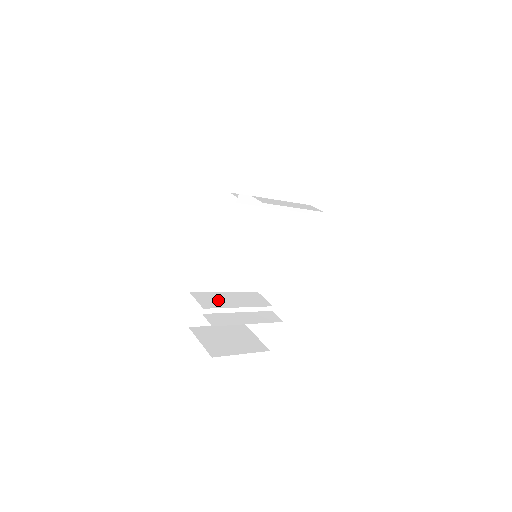
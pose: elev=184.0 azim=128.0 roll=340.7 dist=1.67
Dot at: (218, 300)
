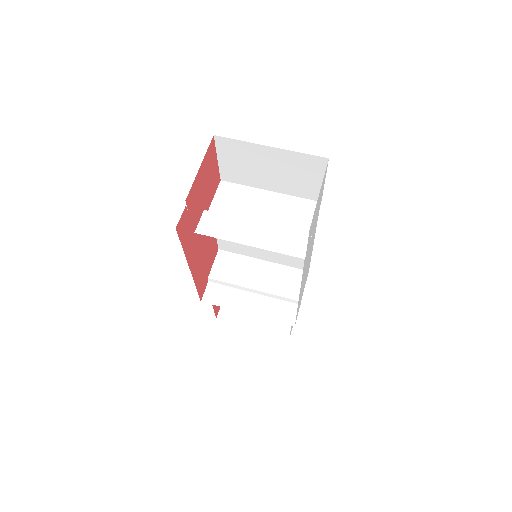
Dot at: (239, 270)
